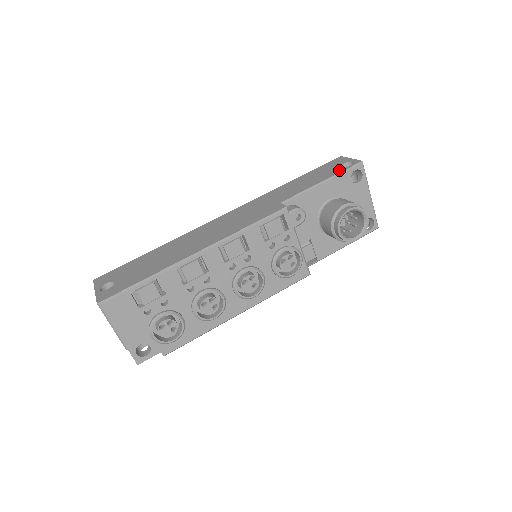
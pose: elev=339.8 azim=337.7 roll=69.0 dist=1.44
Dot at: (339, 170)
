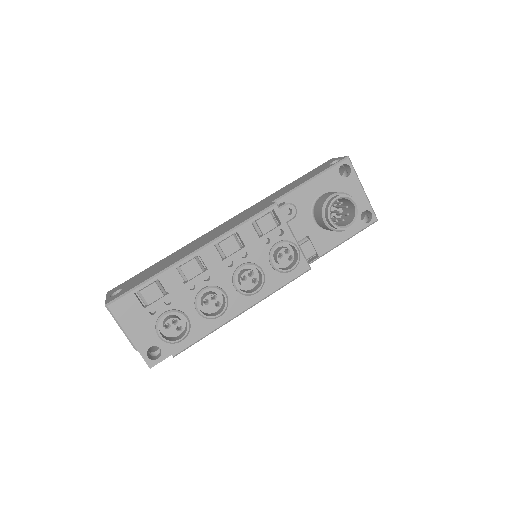
Dot at: (327, 167)
